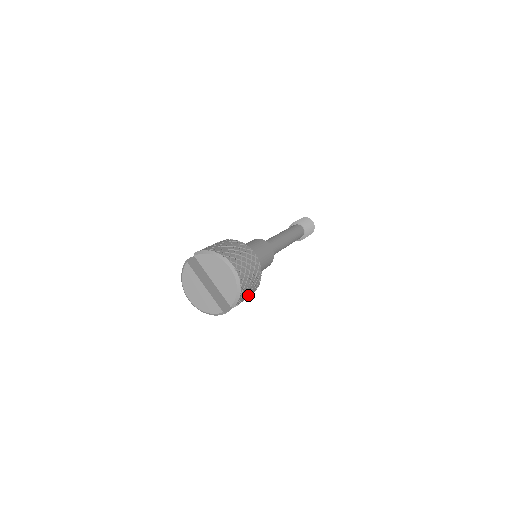
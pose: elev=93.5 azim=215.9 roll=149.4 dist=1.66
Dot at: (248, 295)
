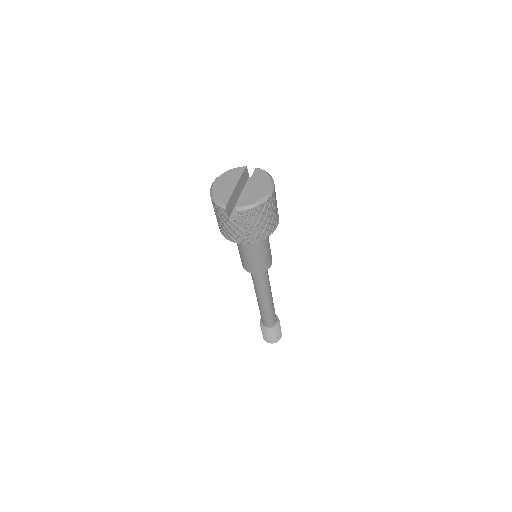
Dot at: (245, 230)
